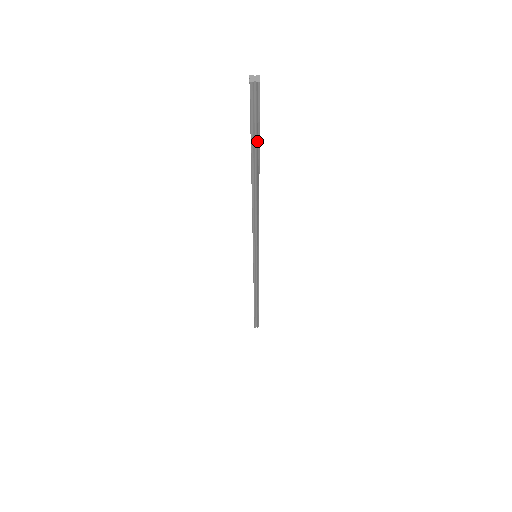
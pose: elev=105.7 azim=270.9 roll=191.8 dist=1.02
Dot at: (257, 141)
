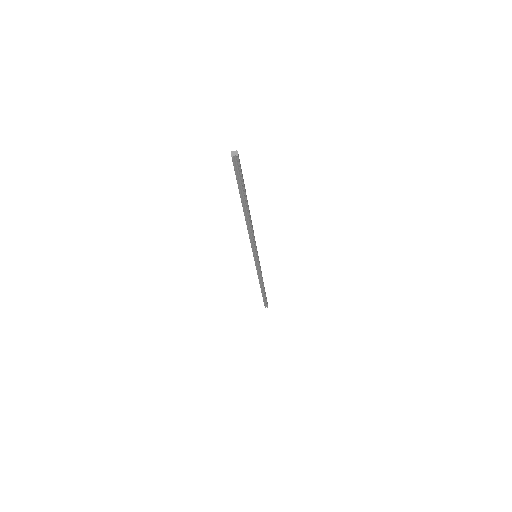
Dot at: (242, 187)
